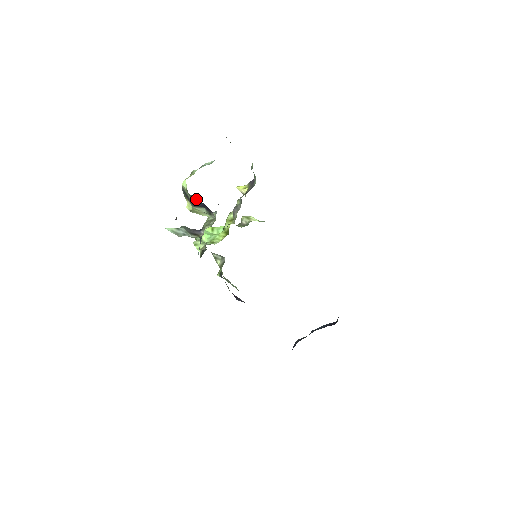
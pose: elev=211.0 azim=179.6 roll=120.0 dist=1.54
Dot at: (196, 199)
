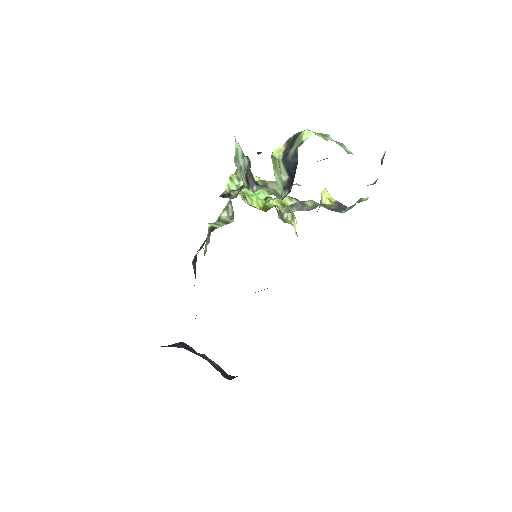
Dot at: (296, 161)
